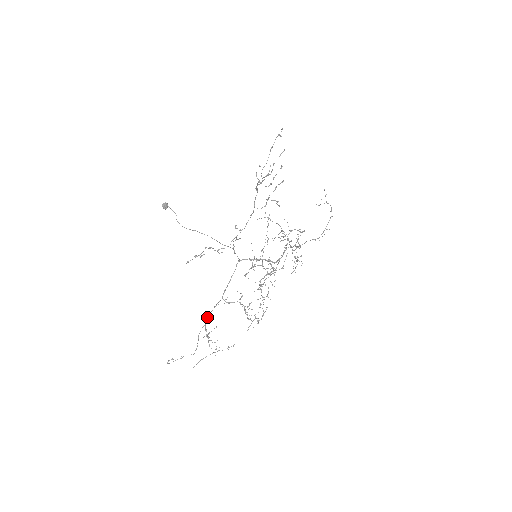
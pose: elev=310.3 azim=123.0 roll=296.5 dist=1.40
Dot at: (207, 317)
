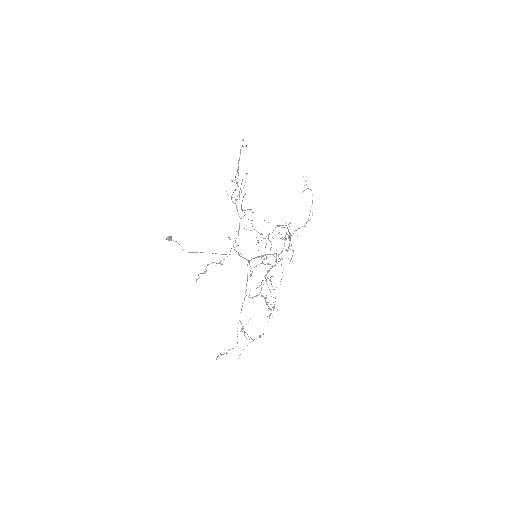
Dot at: occluded
